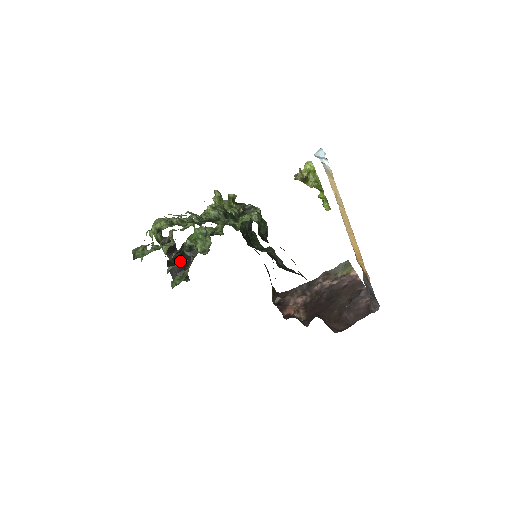
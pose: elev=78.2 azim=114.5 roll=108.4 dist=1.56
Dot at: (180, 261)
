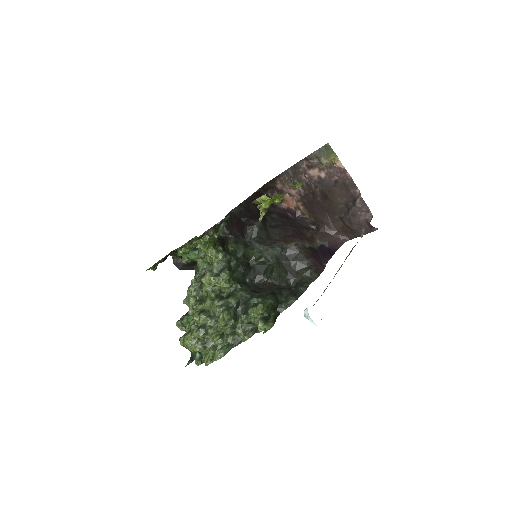
Dot at: occluded
